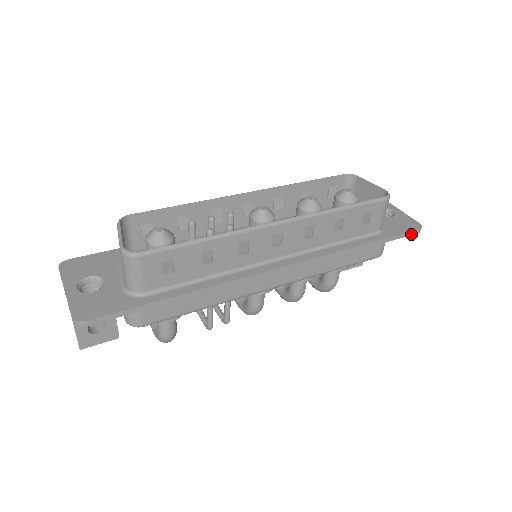
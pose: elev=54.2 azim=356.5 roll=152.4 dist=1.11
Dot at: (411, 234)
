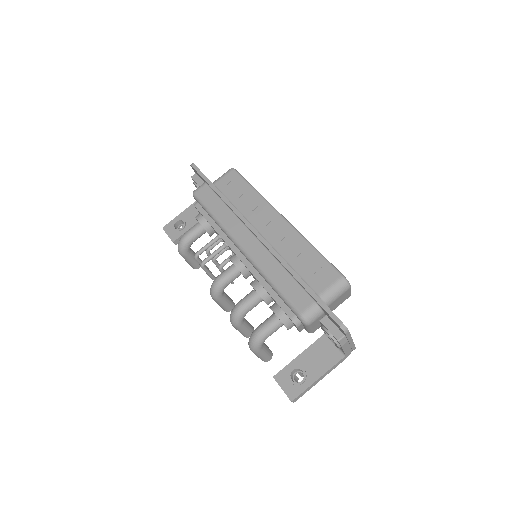
Dot at: (334, 318)
